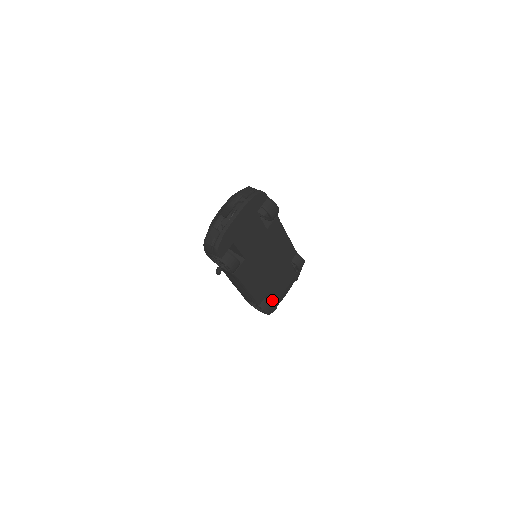
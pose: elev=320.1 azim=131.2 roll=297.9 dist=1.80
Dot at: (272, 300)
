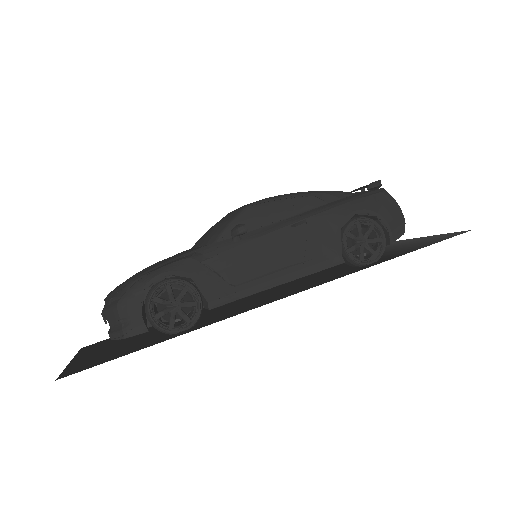
Dot at: occluded
